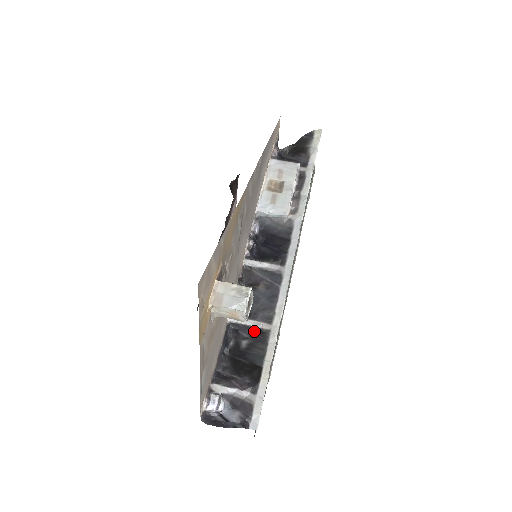
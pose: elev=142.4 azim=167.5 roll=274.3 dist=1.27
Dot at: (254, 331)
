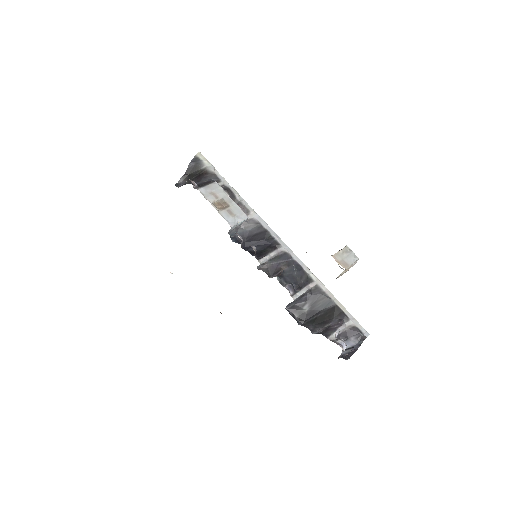
Dot at: (307, 294)
